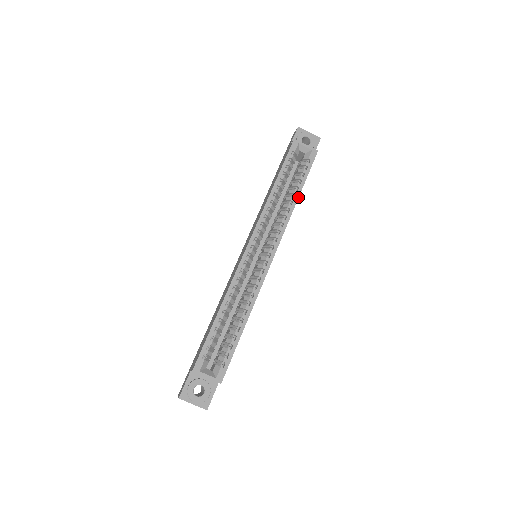
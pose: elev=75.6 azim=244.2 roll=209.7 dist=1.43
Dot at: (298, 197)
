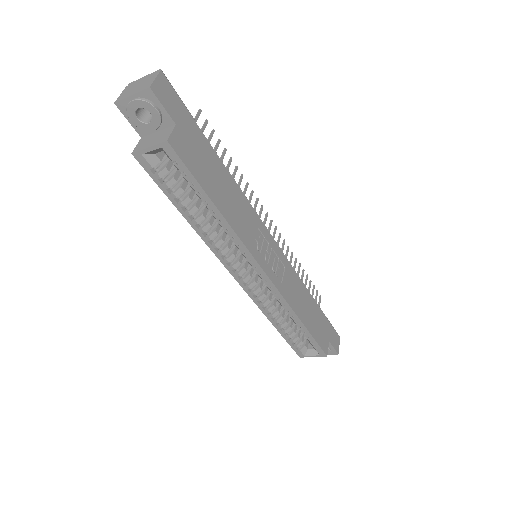
Dot at: (218, 211)
